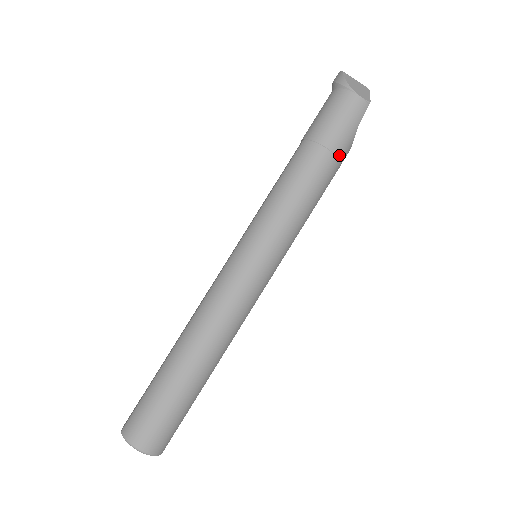
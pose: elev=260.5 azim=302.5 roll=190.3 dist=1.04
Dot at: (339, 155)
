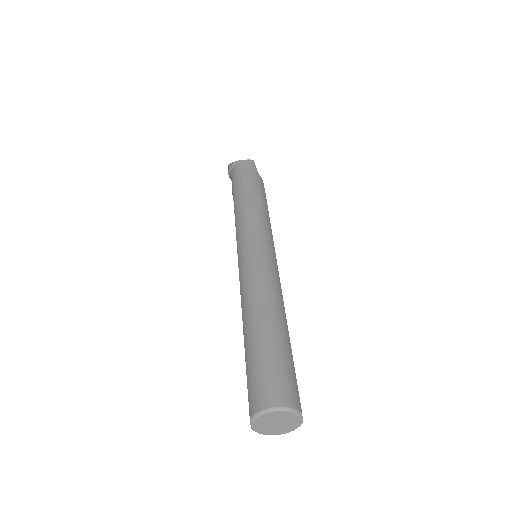
Dot at: (258, 183)
